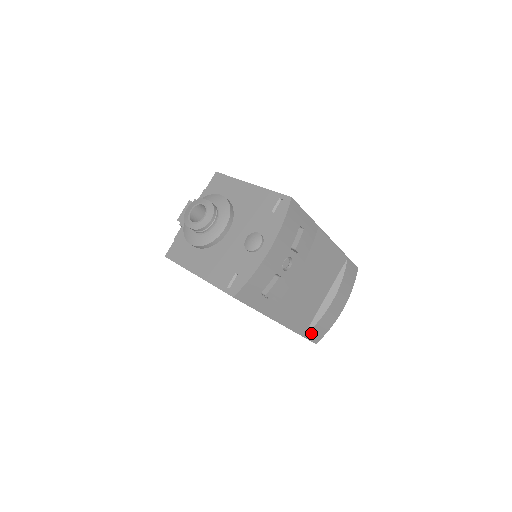
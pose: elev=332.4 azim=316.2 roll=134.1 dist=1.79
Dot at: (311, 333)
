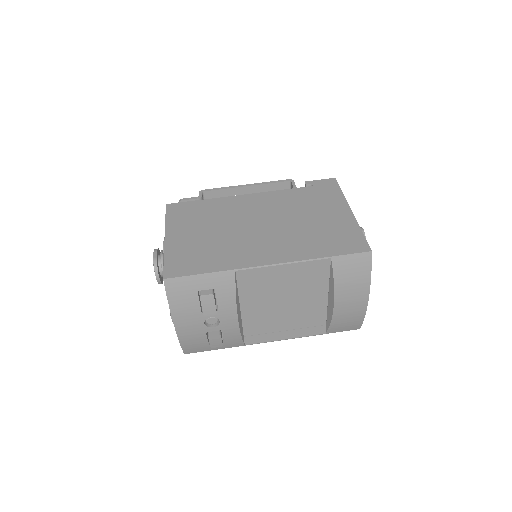
Dot at: (334, 329)
